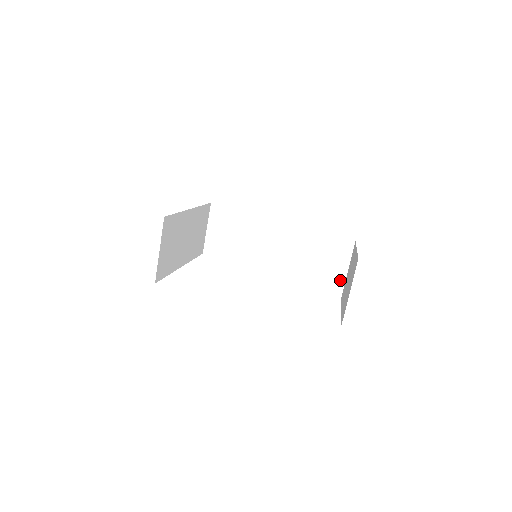
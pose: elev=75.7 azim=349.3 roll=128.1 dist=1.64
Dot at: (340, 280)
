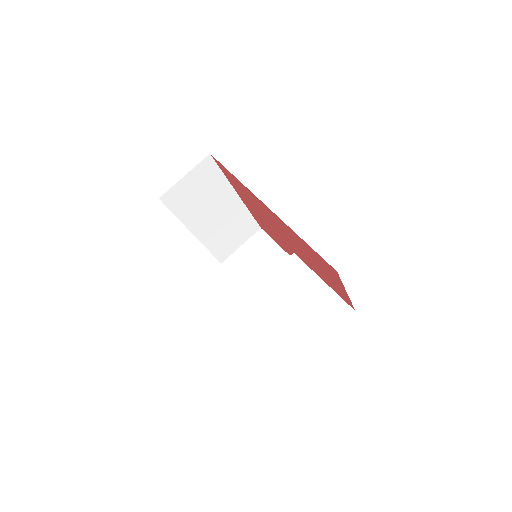
Dot at: (315, 341)
